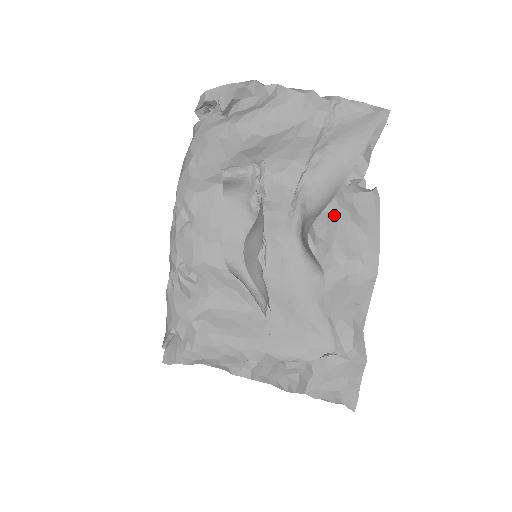
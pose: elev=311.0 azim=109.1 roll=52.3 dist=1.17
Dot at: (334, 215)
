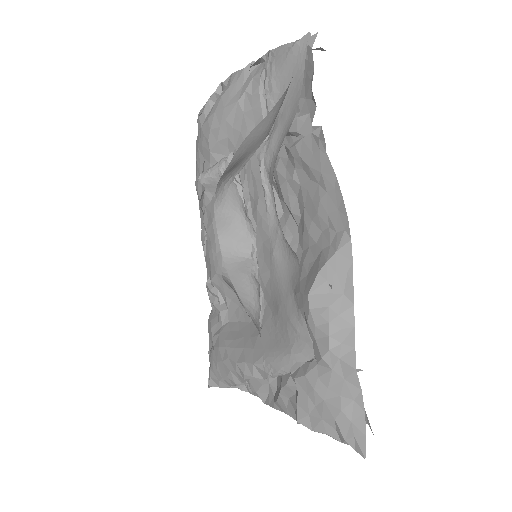
Dot at: (294, 180)
